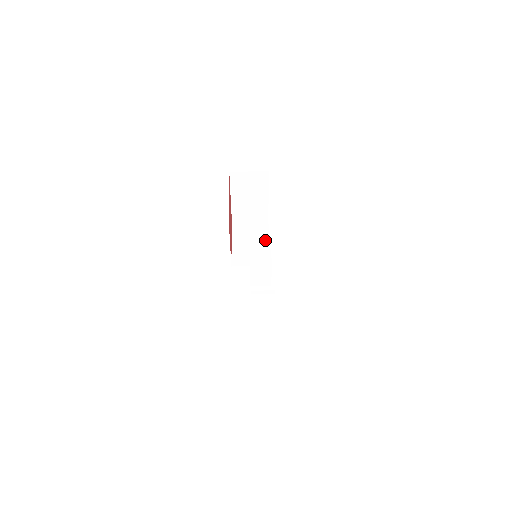
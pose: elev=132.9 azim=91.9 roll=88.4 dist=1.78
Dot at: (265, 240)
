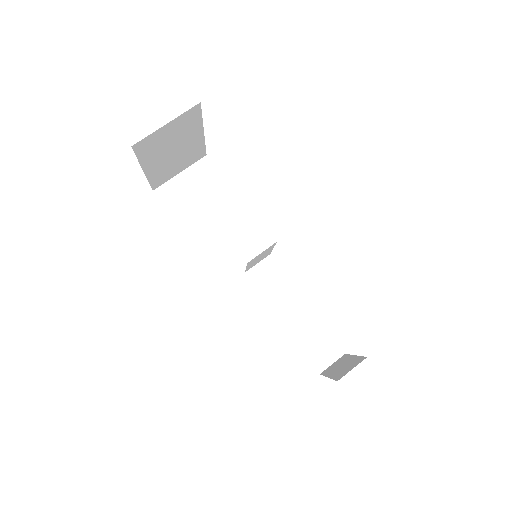
Dot at: (232, 202)
